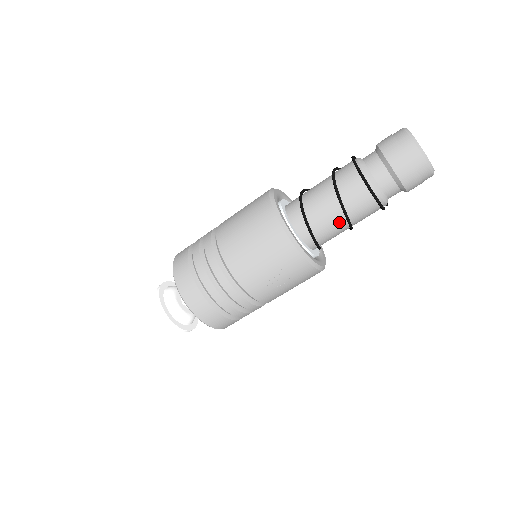
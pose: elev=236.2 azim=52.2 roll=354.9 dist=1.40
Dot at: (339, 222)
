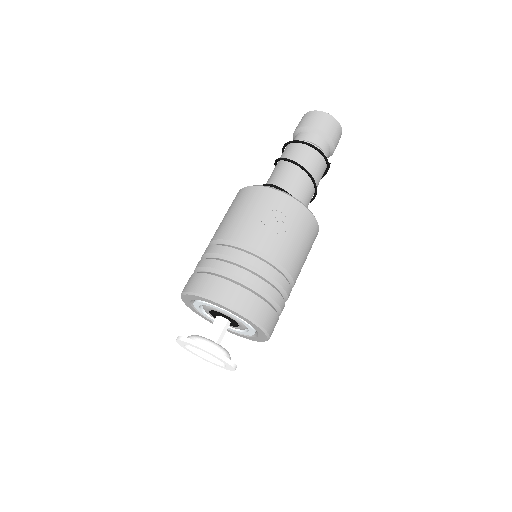
Dot at: (299, 175)
